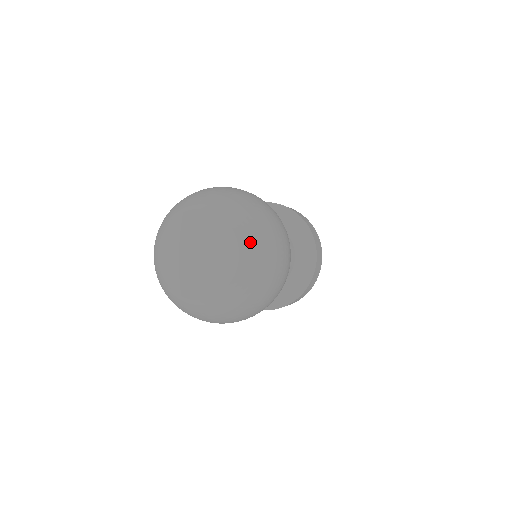
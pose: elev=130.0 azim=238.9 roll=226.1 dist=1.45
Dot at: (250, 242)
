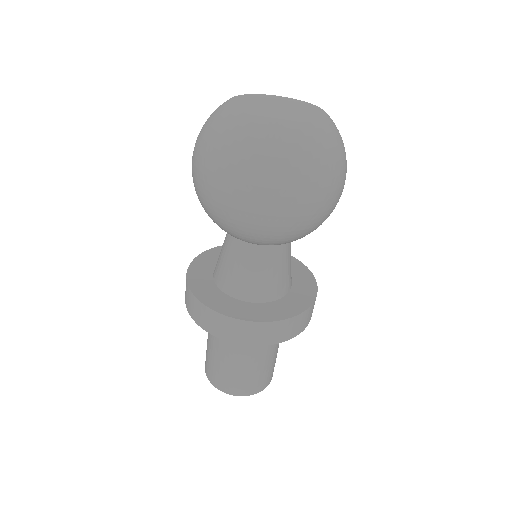
Dot at: occluded
